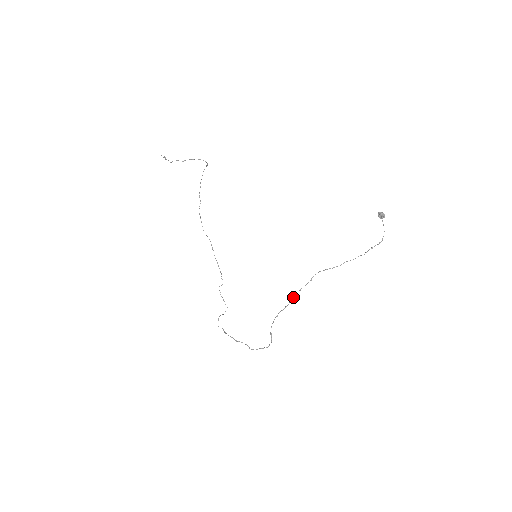
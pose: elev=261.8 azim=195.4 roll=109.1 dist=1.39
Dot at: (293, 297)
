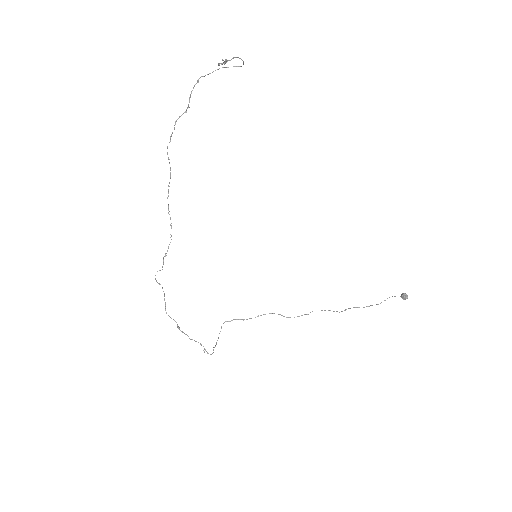
Dot at: occluded
